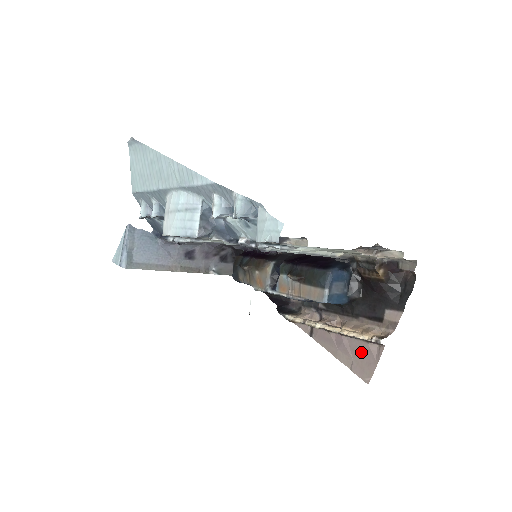
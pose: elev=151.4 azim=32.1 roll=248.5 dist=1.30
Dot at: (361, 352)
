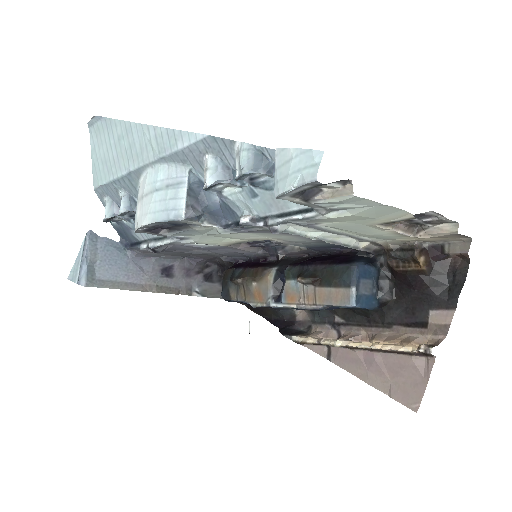
Dot at: (402, 370)
